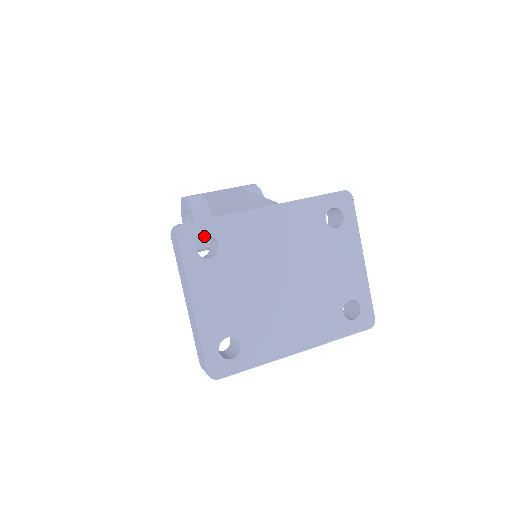
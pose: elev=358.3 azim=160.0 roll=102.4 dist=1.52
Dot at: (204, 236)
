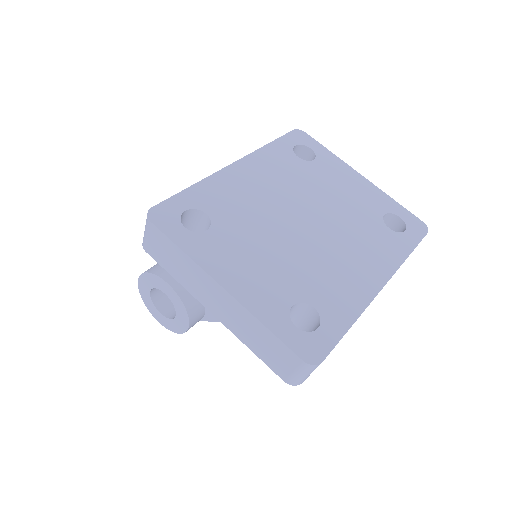
Dot at: occluded
